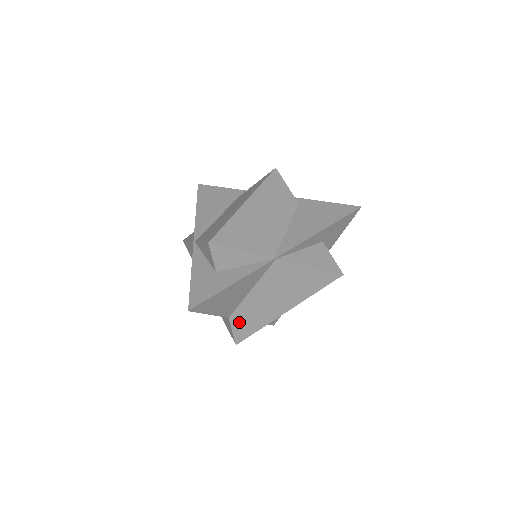
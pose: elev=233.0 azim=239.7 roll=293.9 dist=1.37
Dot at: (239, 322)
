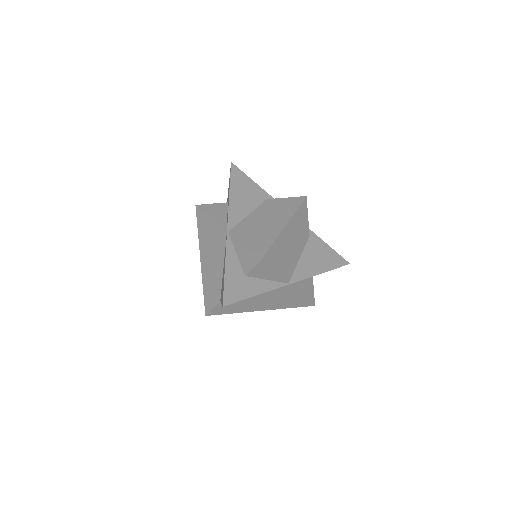
Dot at: occluded
